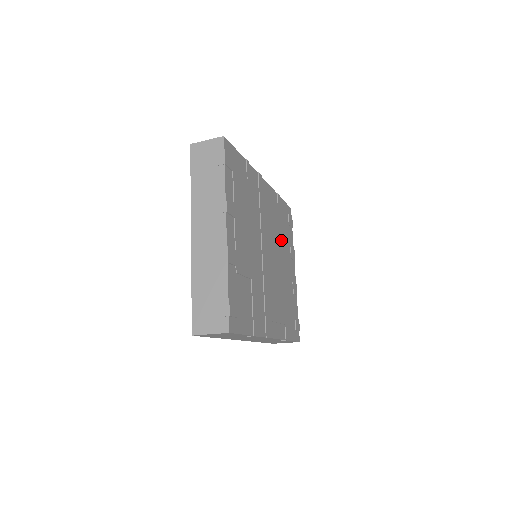
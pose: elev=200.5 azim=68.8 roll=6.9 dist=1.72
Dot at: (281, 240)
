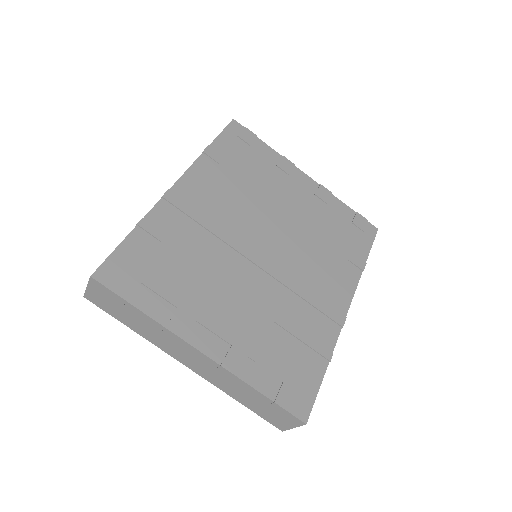
Dot at: (260, 190)
